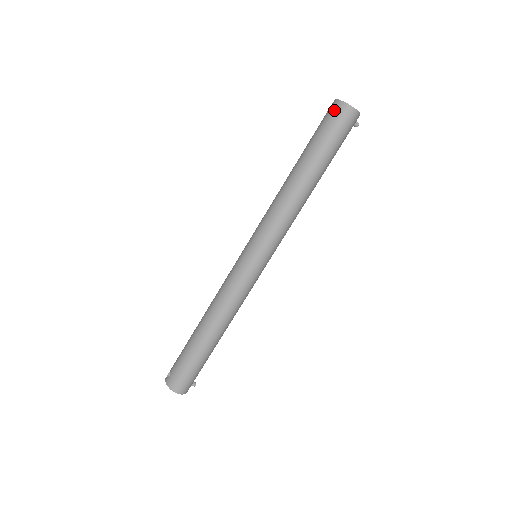
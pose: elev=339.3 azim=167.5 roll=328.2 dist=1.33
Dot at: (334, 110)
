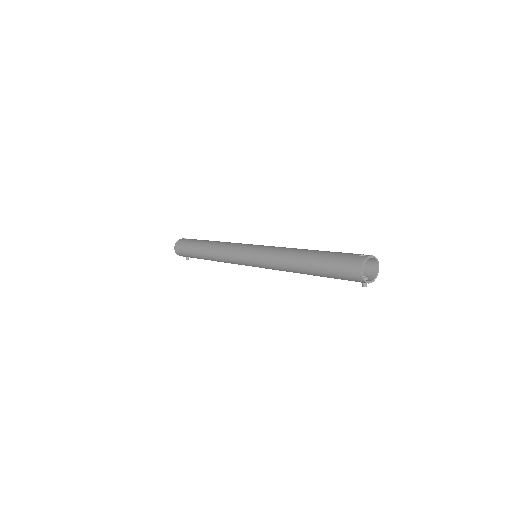
Dot at: (357, 258)
